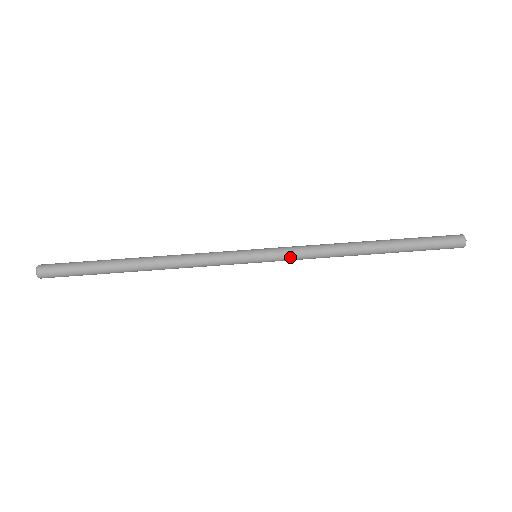
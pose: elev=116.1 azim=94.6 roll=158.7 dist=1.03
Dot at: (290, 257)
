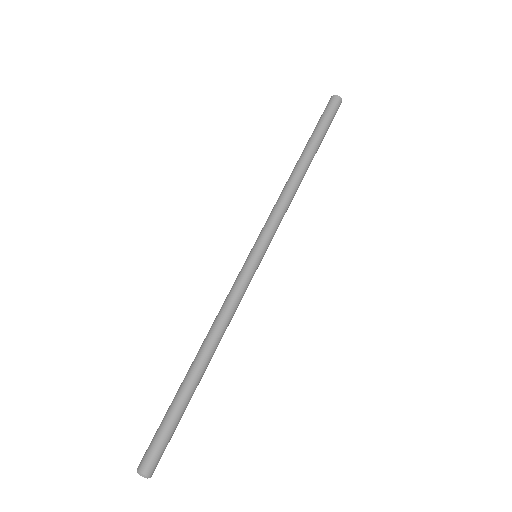
Dot at: (271, 225)
